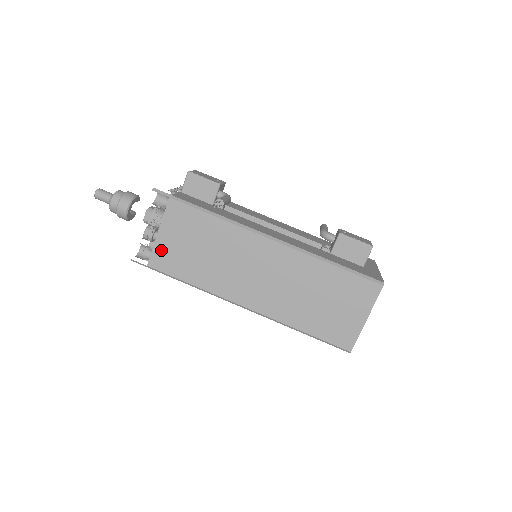
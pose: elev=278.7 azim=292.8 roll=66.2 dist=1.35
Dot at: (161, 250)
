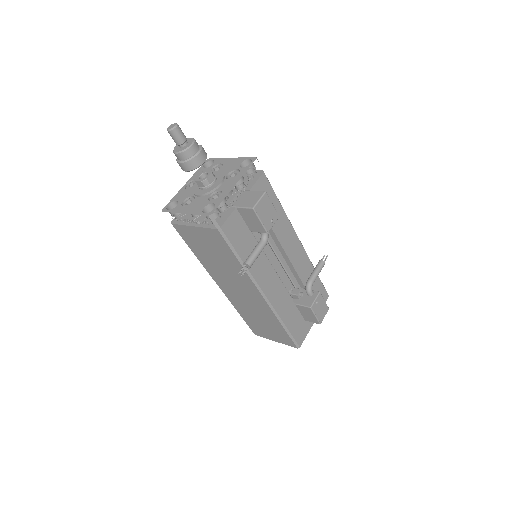
Dot at: (188, 231)
